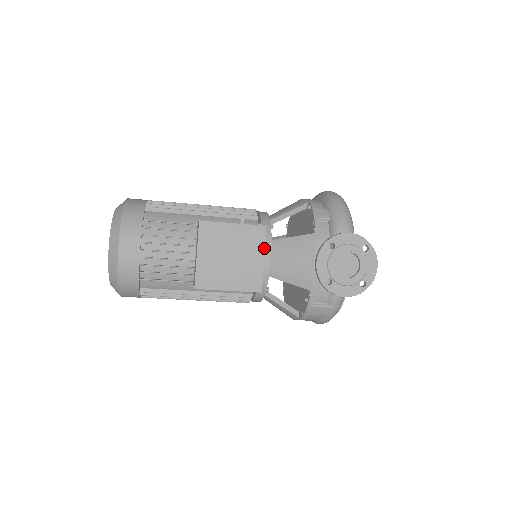
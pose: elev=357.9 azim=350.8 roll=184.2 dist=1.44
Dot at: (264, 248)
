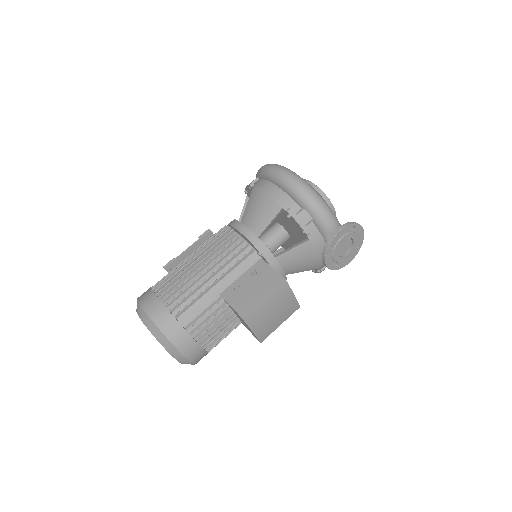
Dot at: (291, 290)
